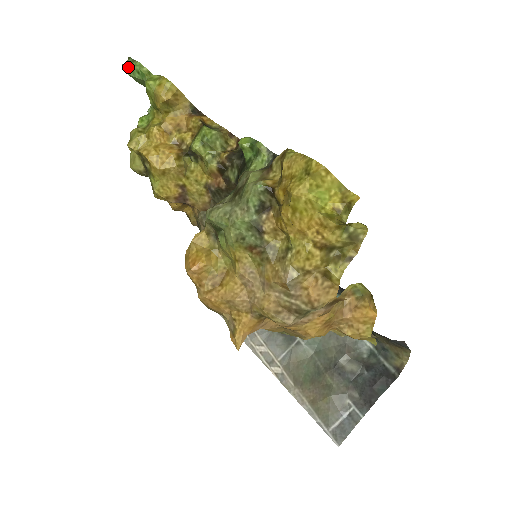
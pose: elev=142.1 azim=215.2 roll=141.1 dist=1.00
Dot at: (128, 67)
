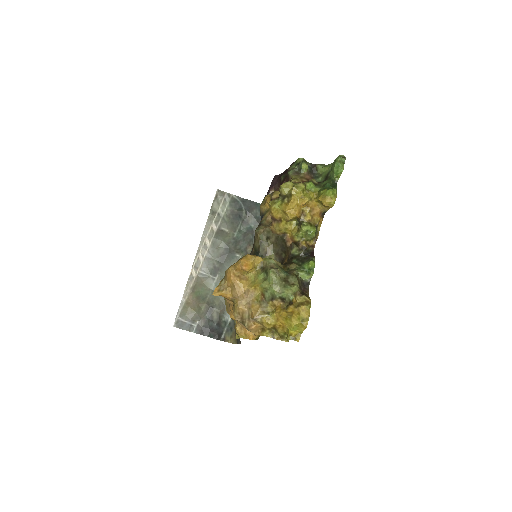
Dot at: (339, 165)
